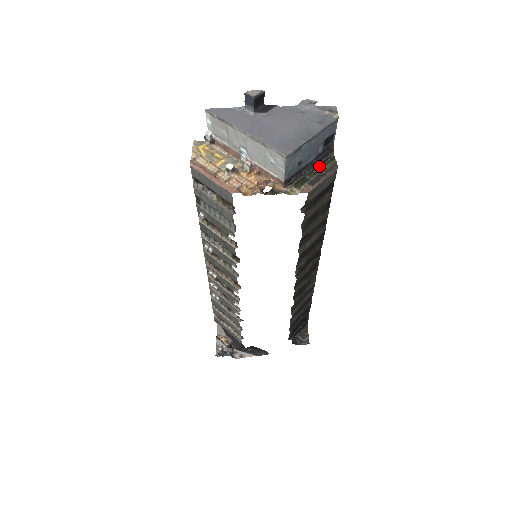
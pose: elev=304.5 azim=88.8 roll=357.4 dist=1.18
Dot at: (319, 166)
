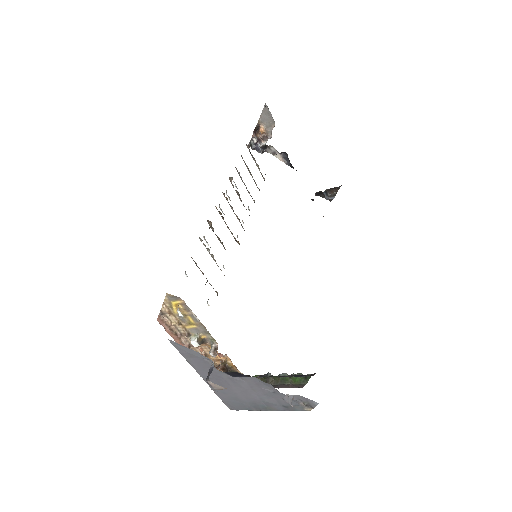
Dot at: (288, 375)
